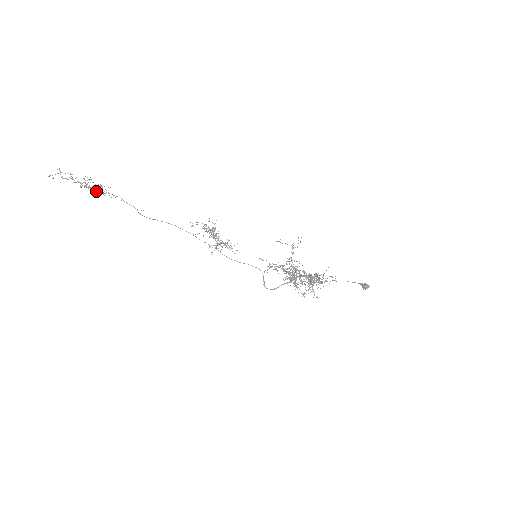
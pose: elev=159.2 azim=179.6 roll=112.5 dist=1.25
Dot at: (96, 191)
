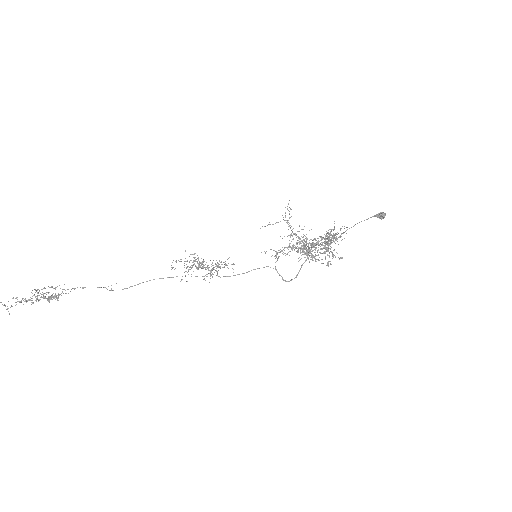
Dot at: (51, 297)
